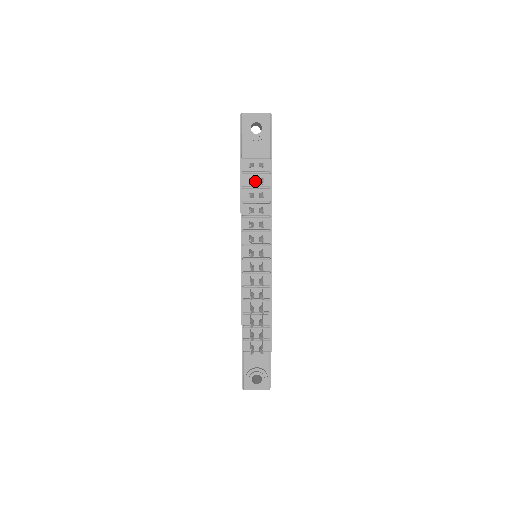
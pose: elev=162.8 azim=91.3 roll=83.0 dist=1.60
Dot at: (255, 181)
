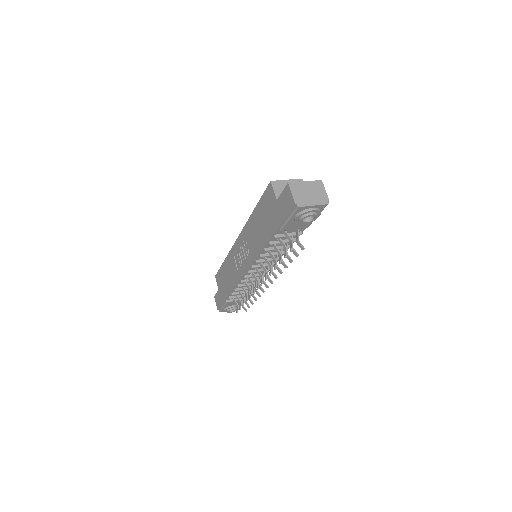
Dot at: (284, 237)
